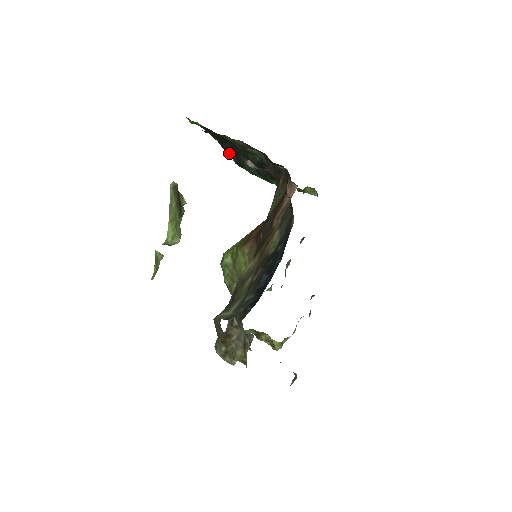
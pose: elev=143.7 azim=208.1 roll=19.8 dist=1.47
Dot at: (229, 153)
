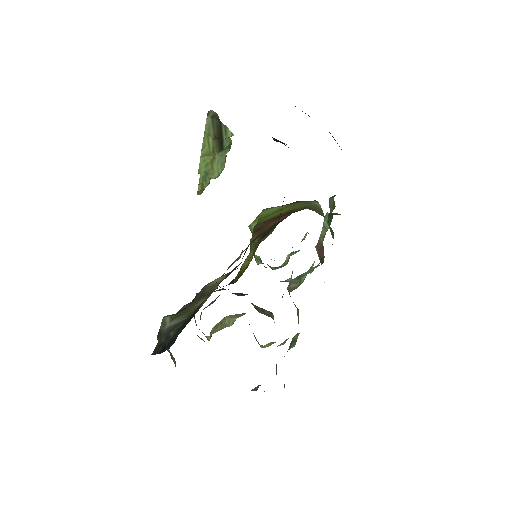
Dot at: occluded
